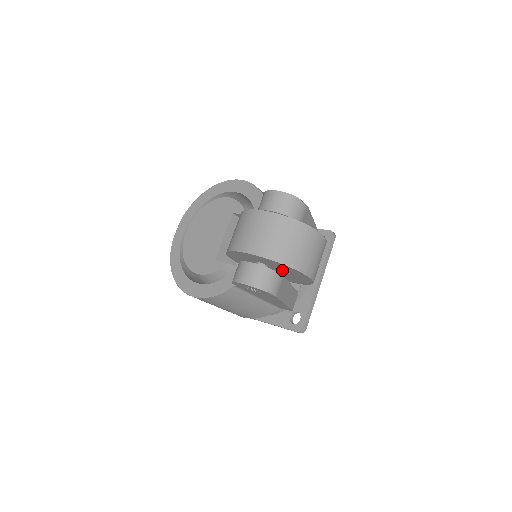
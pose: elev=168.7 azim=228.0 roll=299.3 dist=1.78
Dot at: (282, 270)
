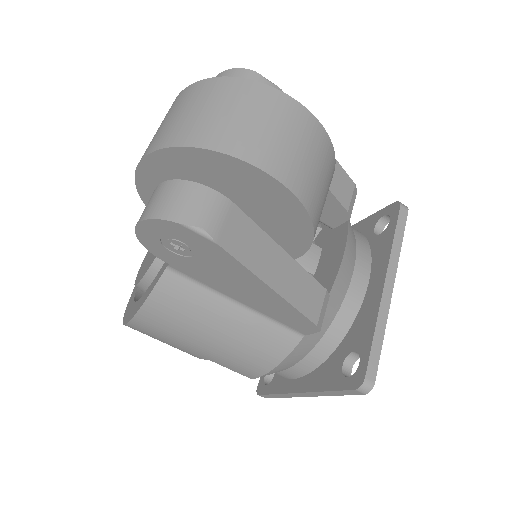
Dot at: (231, 195)
